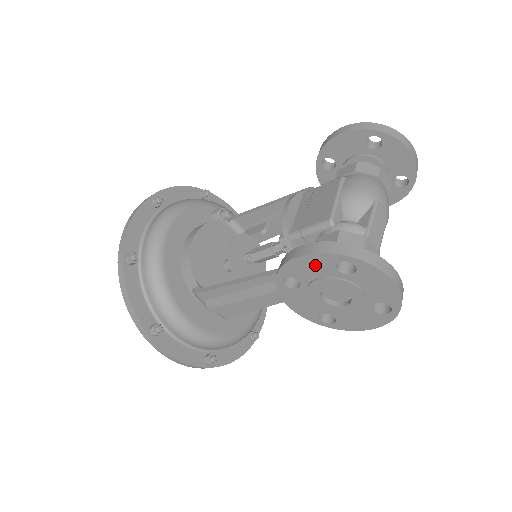
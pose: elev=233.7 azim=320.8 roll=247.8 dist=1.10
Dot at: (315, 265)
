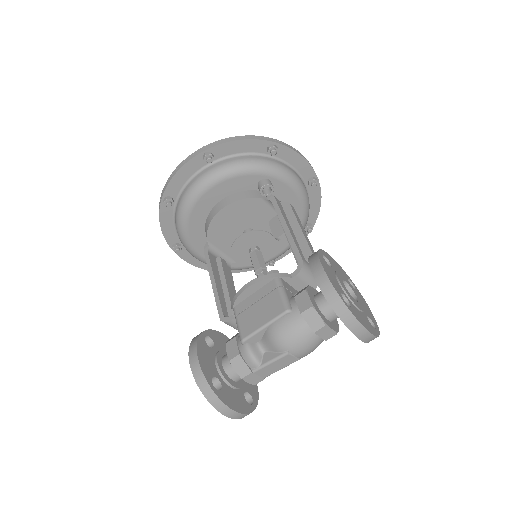
Dot at: occluded
